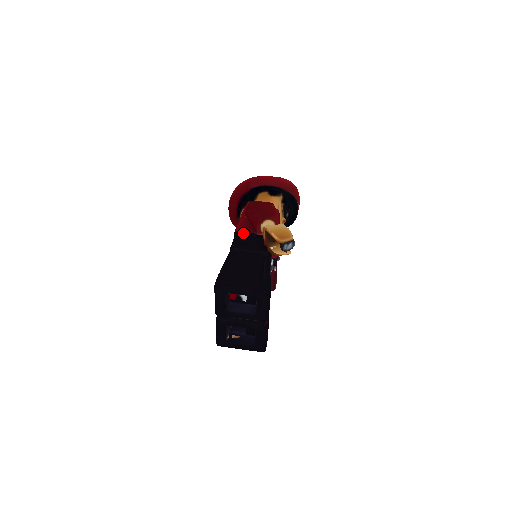
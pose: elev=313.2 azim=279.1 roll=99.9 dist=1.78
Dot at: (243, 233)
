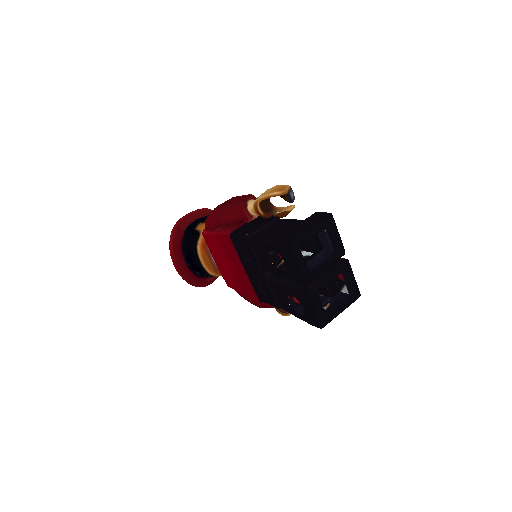
Dot at: (237, 230)
